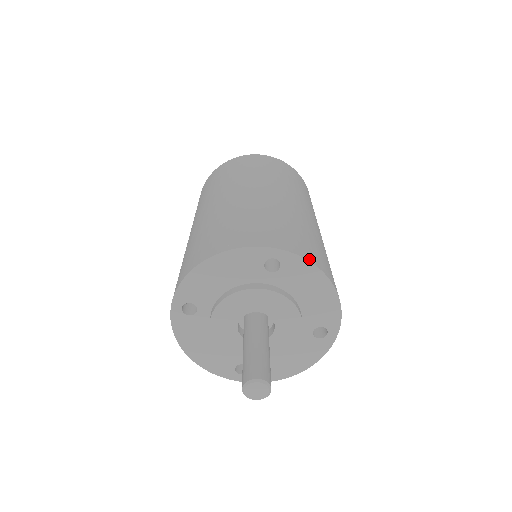
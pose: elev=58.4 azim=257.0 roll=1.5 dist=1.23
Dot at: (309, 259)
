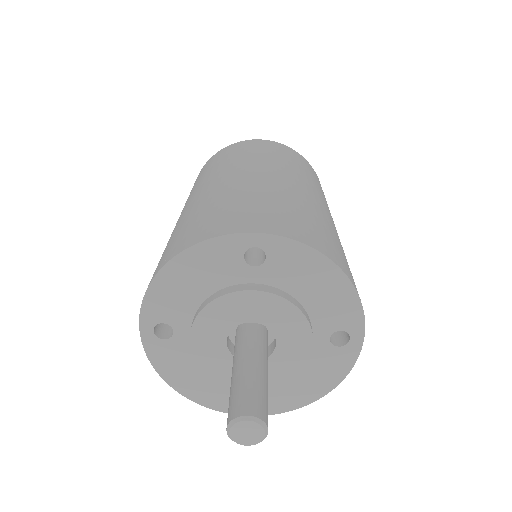
Dot at: (303, 241)
